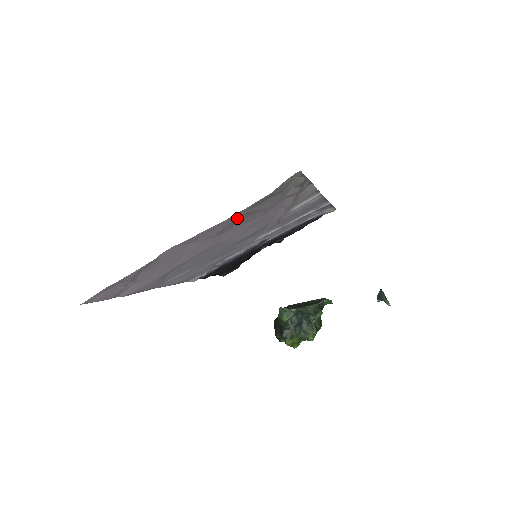
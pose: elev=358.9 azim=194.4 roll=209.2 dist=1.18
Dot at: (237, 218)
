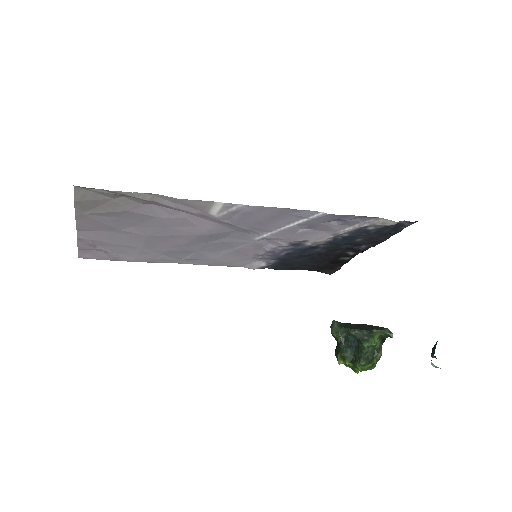
Dot at: (97, 217)
